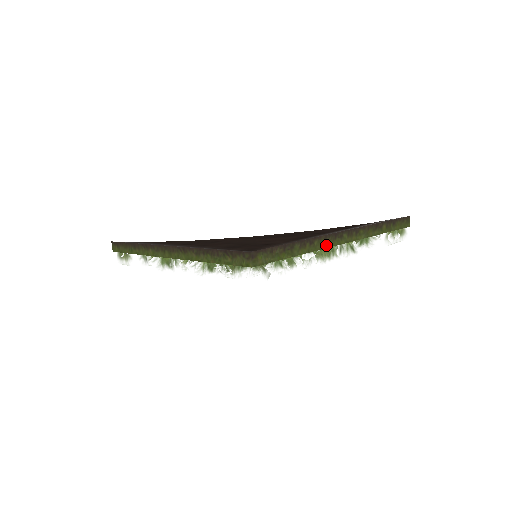
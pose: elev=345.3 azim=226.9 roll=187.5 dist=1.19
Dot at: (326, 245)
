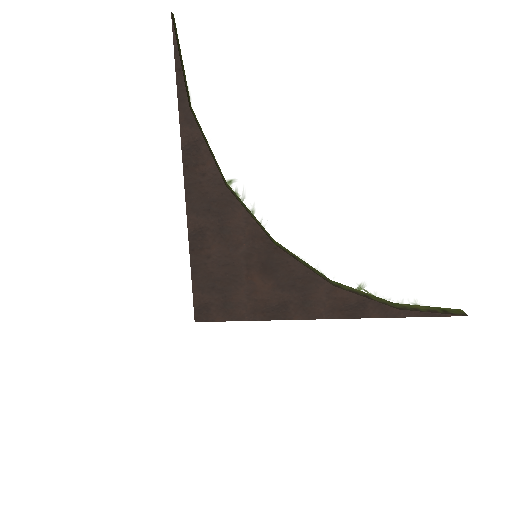
Dot at: occluded
